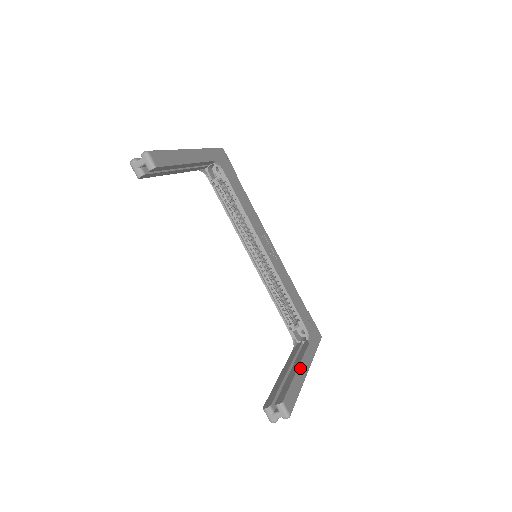
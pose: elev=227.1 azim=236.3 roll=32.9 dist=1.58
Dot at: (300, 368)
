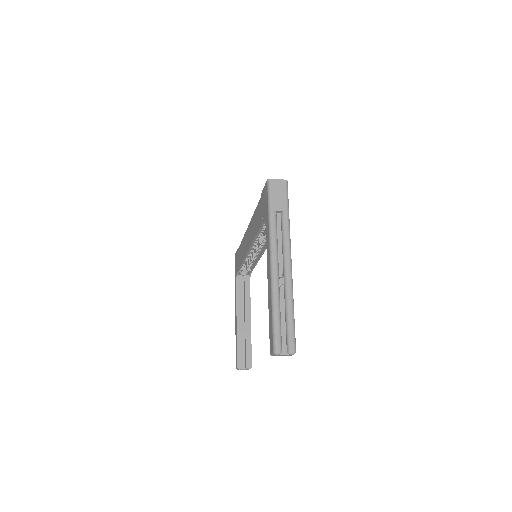
Dot at: occluded
